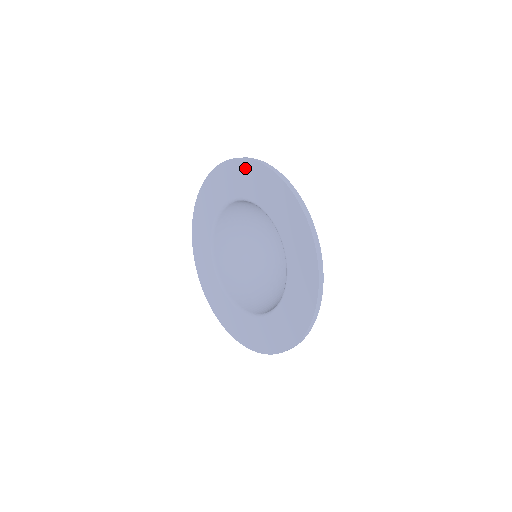
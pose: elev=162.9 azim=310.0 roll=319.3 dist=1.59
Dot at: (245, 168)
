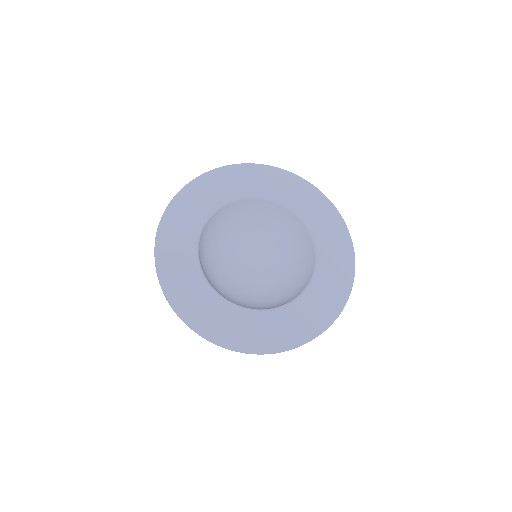
Dot at: (184, 198)
